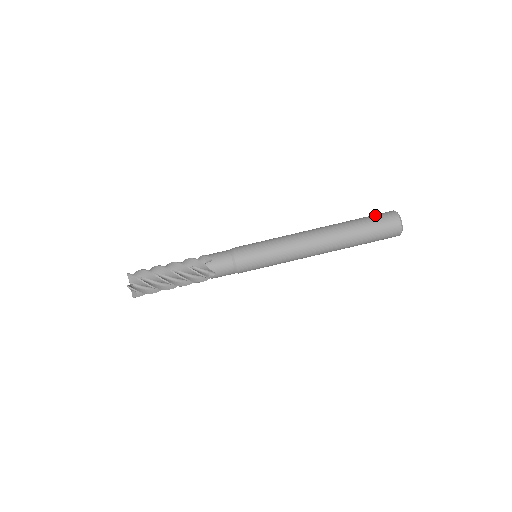
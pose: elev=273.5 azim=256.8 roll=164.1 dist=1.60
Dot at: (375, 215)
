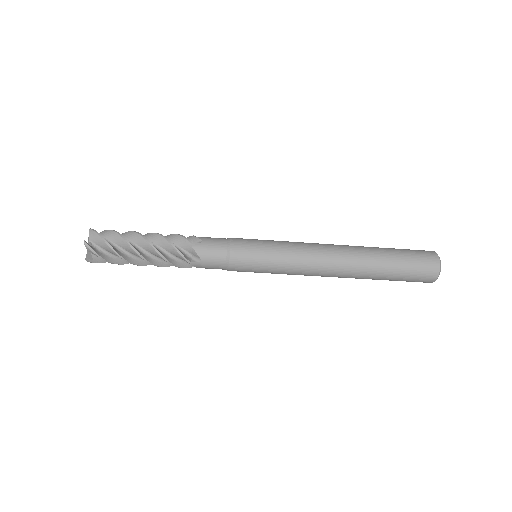
Dot at: (415, 263)
